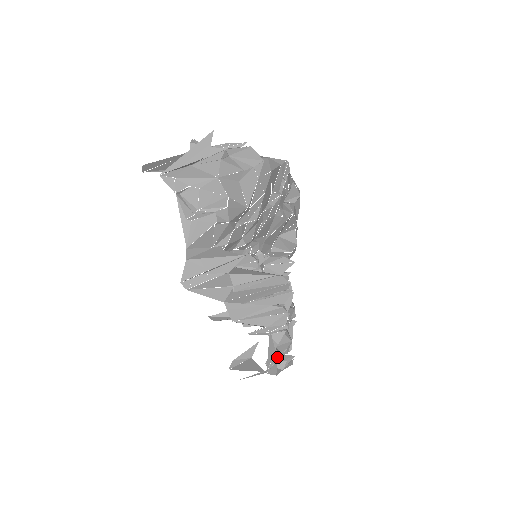
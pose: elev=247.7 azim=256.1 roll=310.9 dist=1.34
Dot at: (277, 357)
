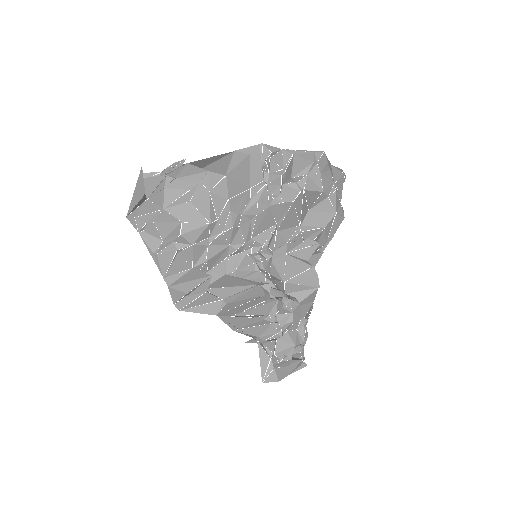
Dot at: (280, 363)
